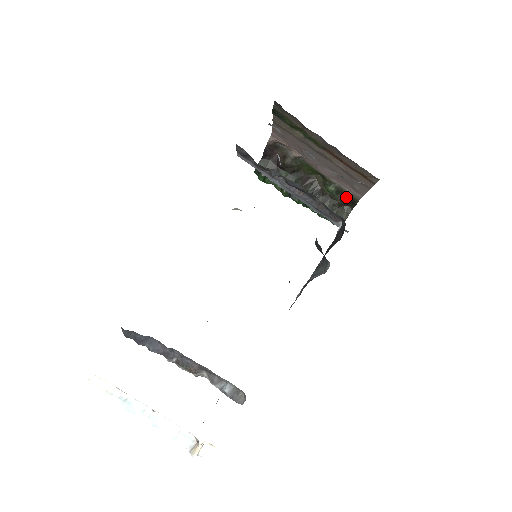
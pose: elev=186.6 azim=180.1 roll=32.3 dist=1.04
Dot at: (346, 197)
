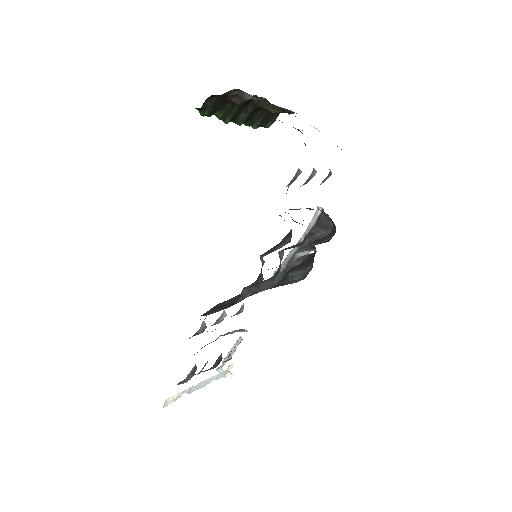
Dot at: (284, 112)
